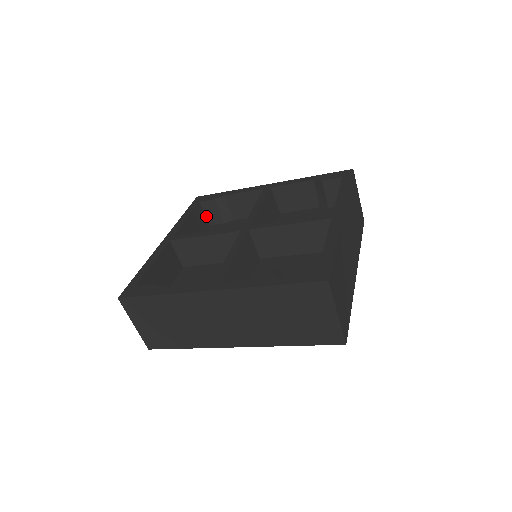
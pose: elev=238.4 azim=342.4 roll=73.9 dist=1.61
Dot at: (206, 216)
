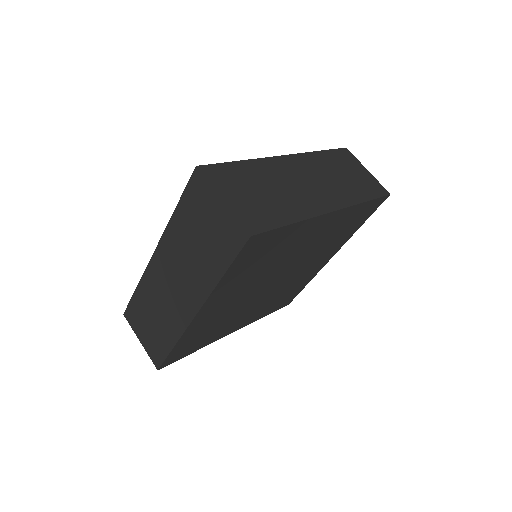
Dot at: occluded
